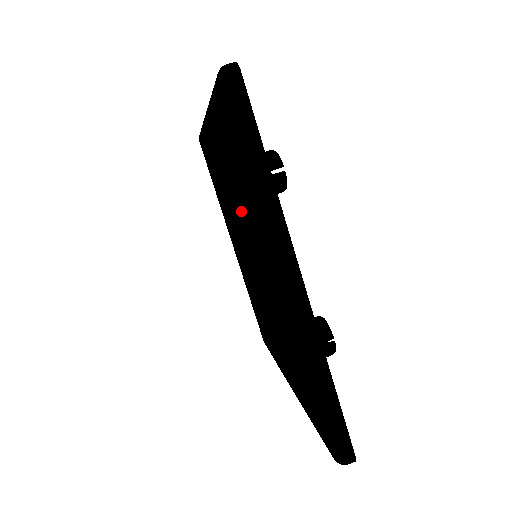
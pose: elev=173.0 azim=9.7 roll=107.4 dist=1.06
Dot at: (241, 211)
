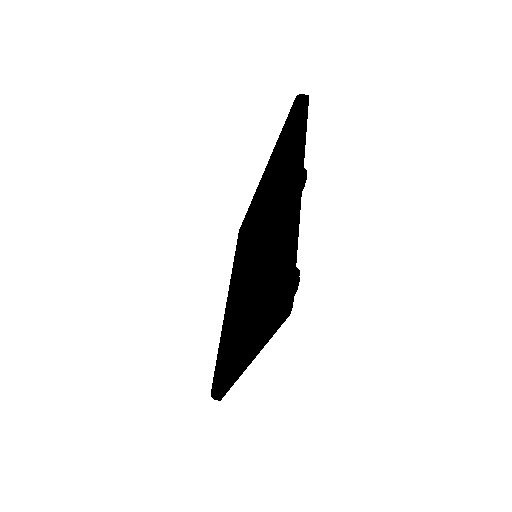
Dot at: (256, 271)
